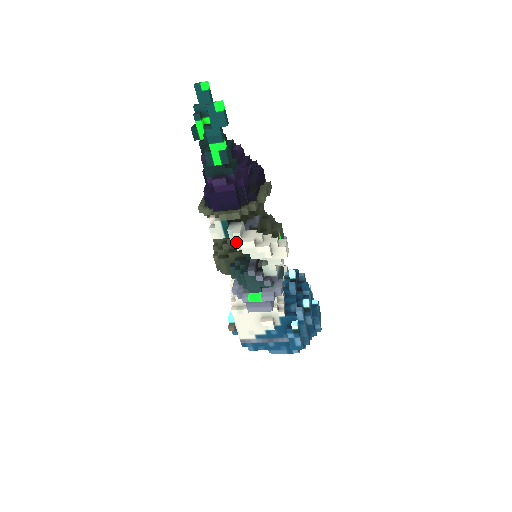
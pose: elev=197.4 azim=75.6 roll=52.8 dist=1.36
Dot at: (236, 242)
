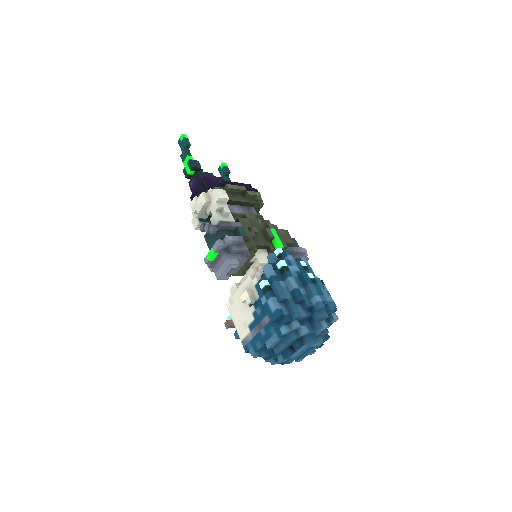
Dot at: occluded
